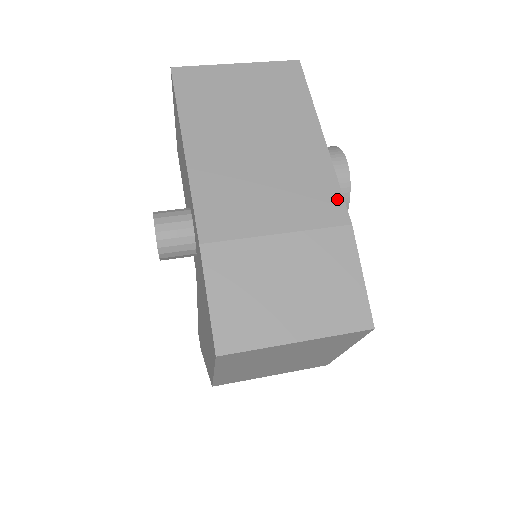
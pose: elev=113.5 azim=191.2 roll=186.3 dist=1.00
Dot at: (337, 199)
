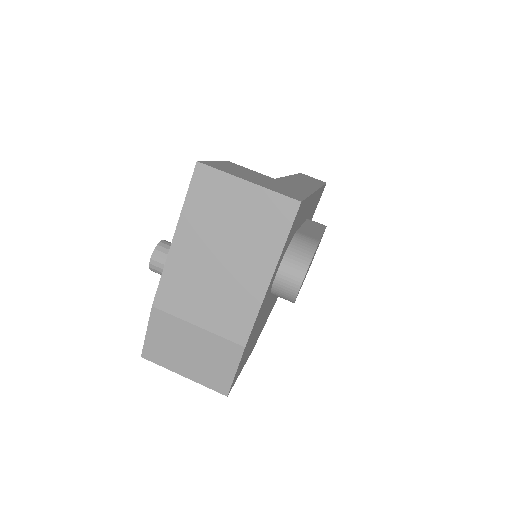
Dot at: (247, 327)
